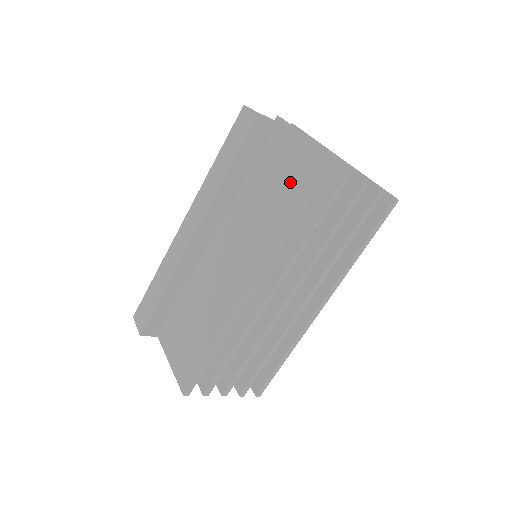
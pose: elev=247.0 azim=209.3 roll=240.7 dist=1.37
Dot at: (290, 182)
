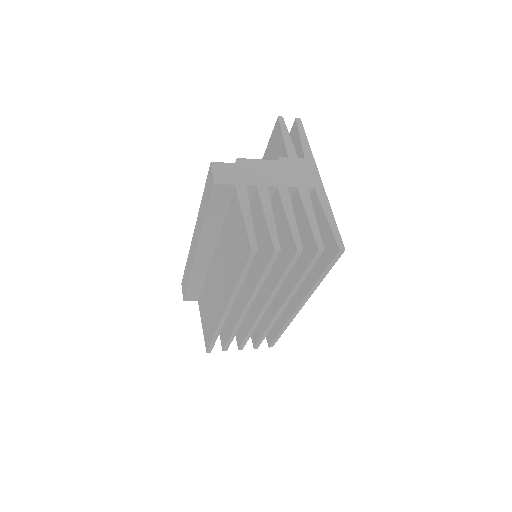
Dot at: (239, 246)
